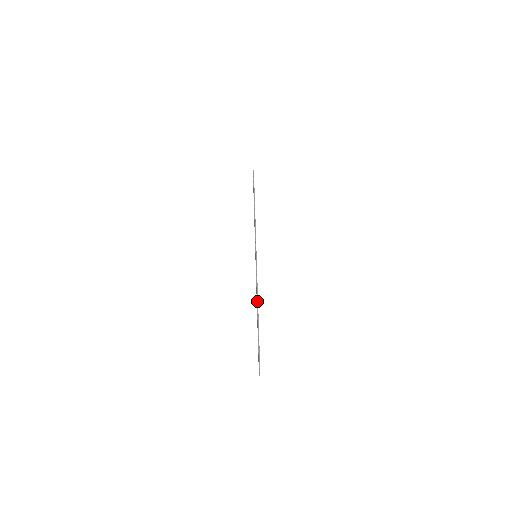
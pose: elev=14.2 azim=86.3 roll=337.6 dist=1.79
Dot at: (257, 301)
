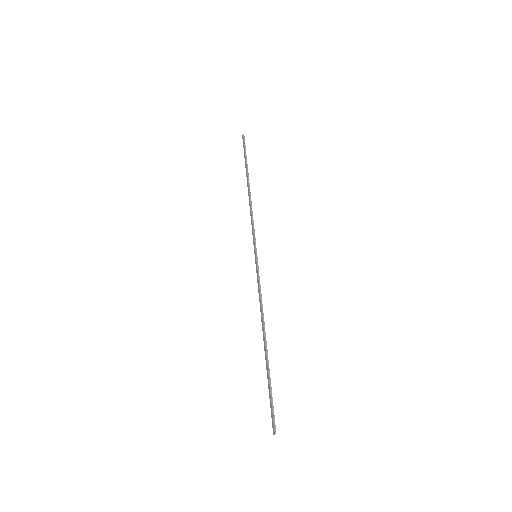
Dot at: (263, 322)
